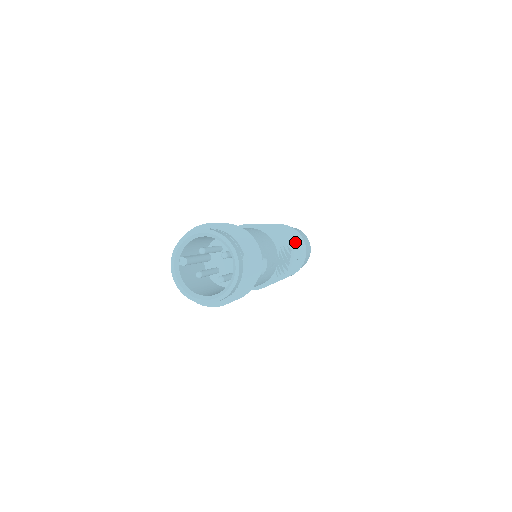
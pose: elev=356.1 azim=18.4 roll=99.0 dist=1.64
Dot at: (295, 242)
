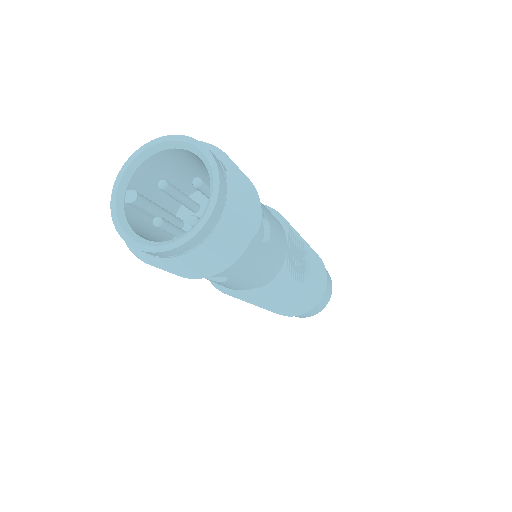
Dot at: (310, 248)
